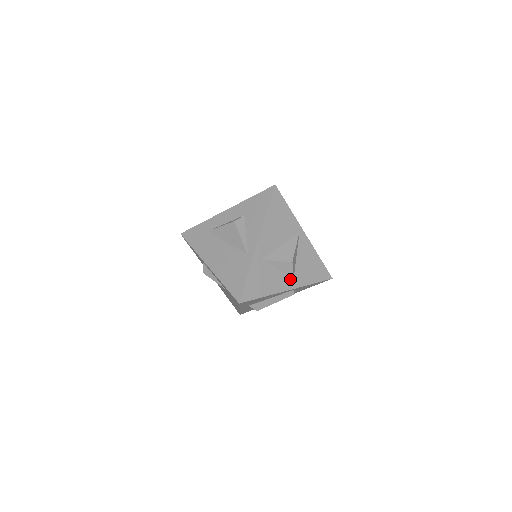
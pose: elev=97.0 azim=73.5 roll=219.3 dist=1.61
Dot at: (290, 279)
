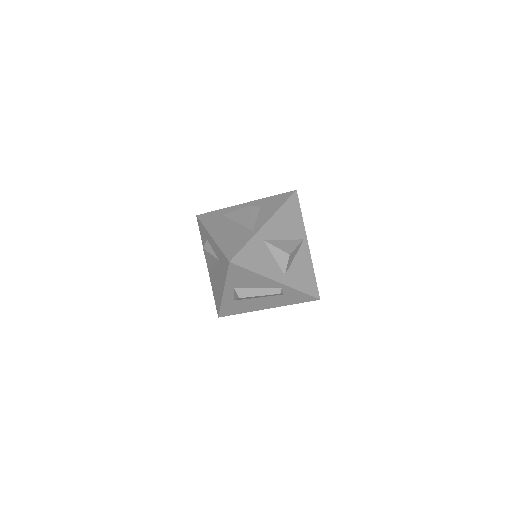
Dot at: (282, 273)
